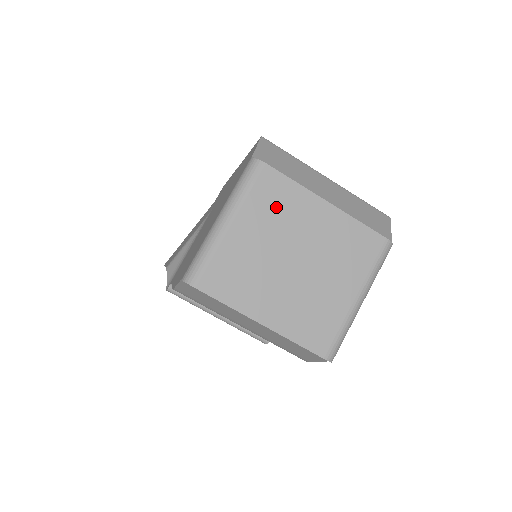
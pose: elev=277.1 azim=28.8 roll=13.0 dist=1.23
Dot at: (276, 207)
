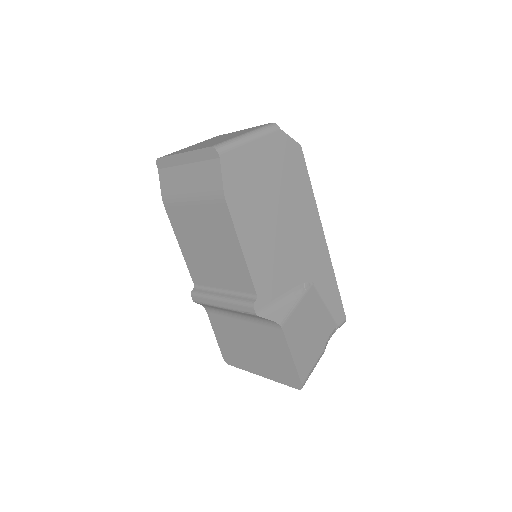
Dot at: occluded
